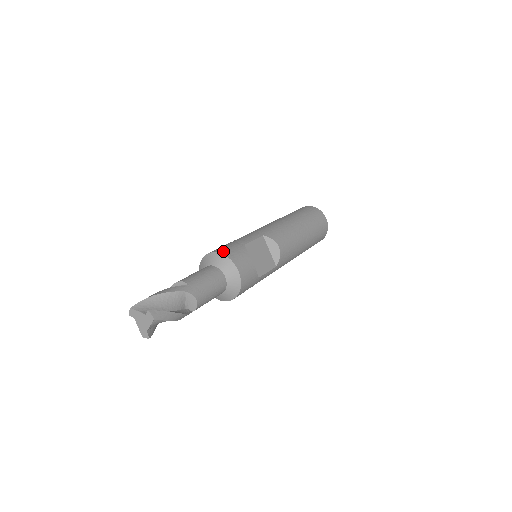
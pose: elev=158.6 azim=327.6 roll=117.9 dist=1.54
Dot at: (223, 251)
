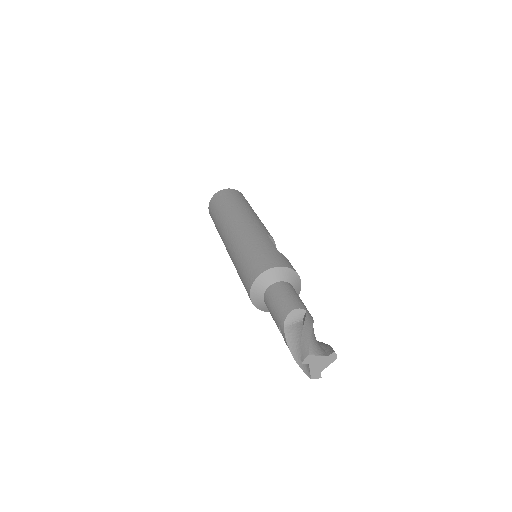
Dot at: (283, 264)
